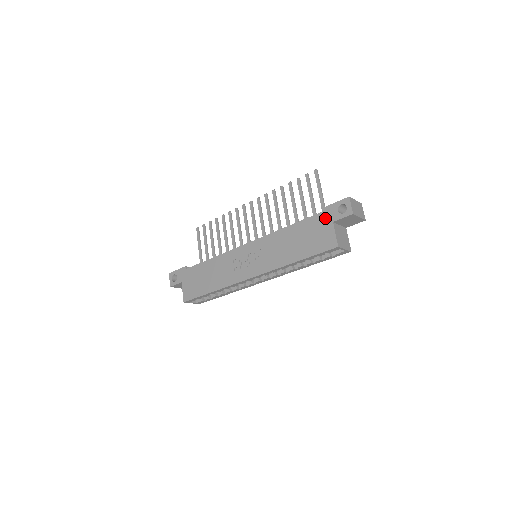
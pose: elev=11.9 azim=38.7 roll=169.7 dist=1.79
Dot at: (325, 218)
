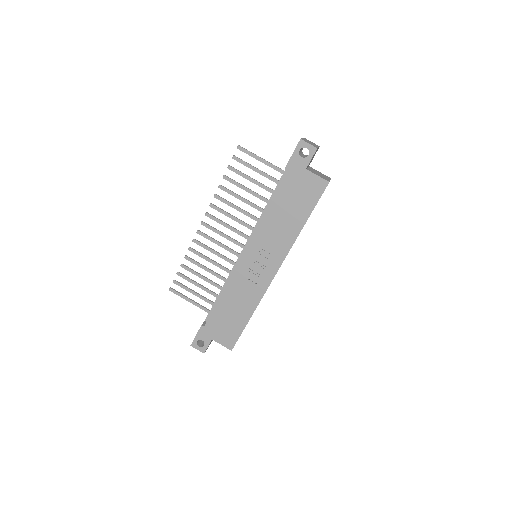
Dot at: (296, 172)
